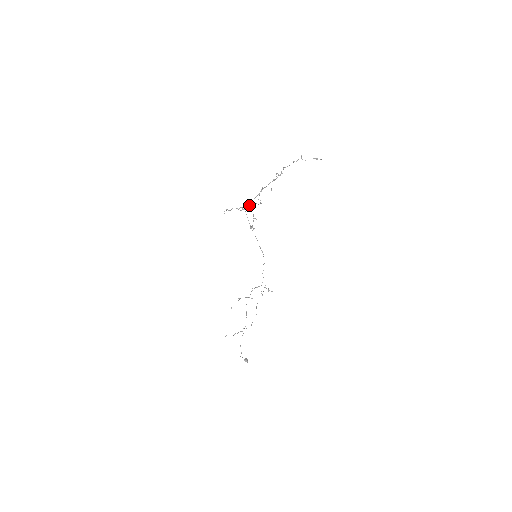
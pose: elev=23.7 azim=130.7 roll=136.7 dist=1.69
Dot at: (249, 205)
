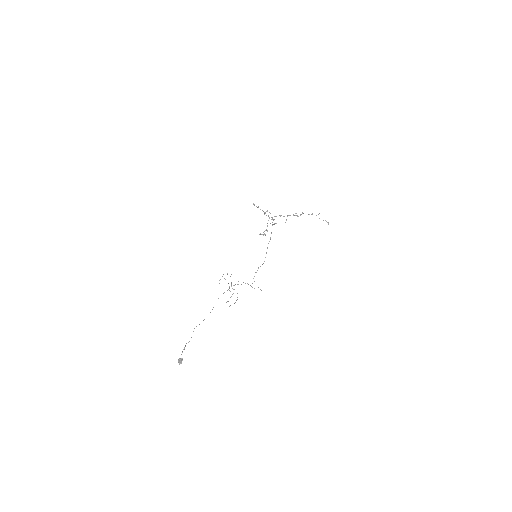
Dot at: occluded
